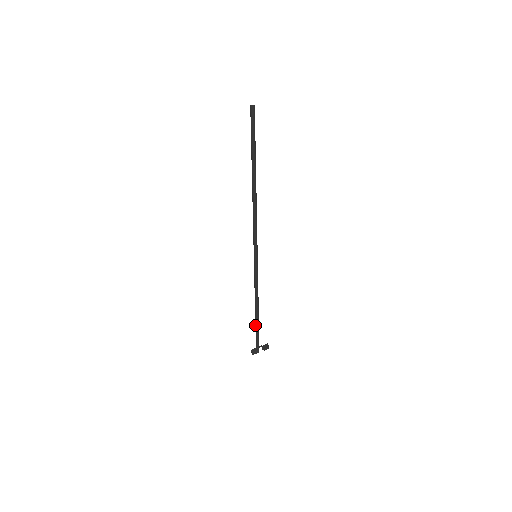
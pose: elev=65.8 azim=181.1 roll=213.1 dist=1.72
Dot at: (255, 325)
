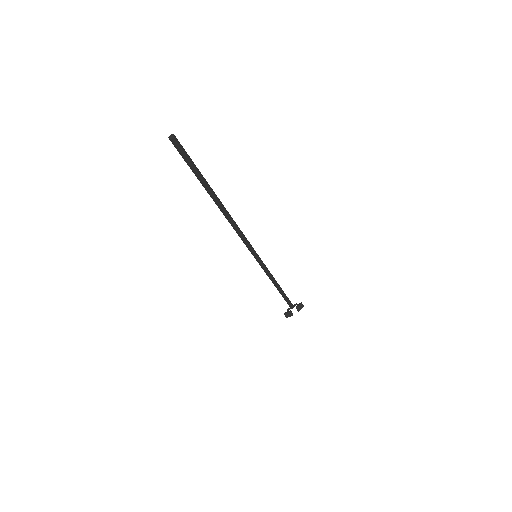
Dot at: (282, 296)
